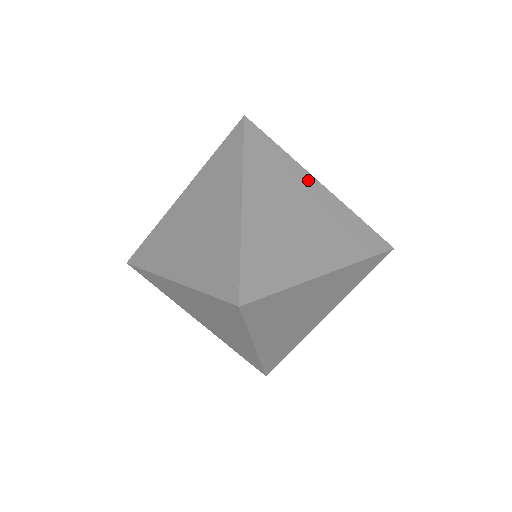
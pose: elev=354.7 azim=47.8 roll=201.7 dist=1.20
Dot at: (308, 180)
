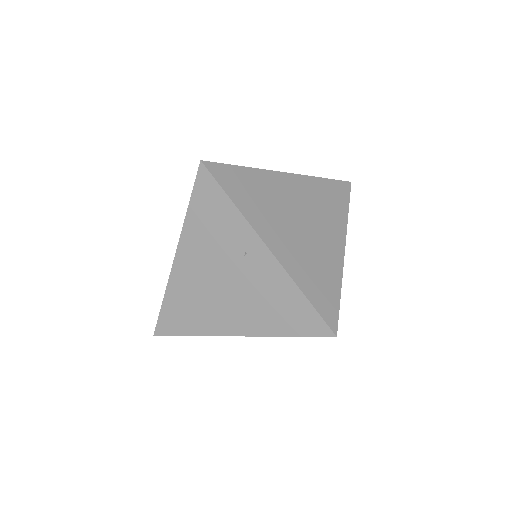
Dot at: occluded
